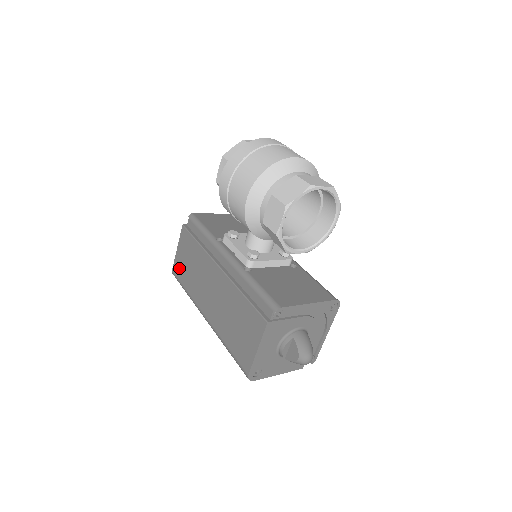
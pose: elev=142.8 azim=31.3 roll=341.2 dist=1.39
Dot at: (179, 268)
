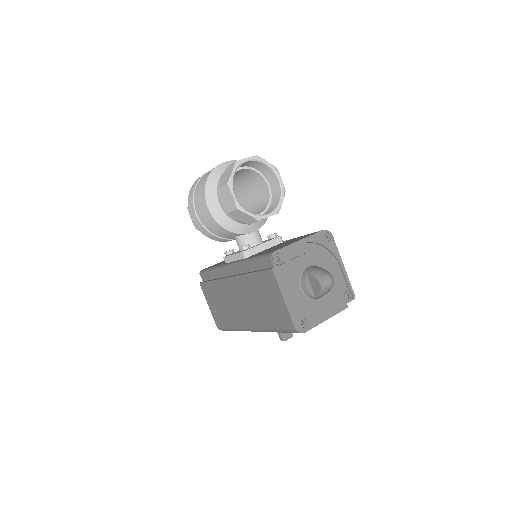
Dot at: (218, 317)
